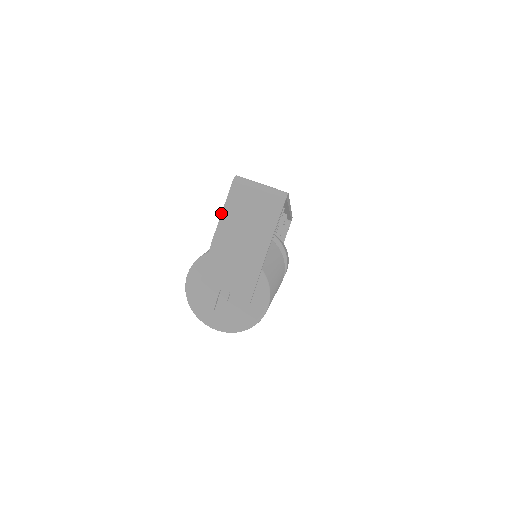
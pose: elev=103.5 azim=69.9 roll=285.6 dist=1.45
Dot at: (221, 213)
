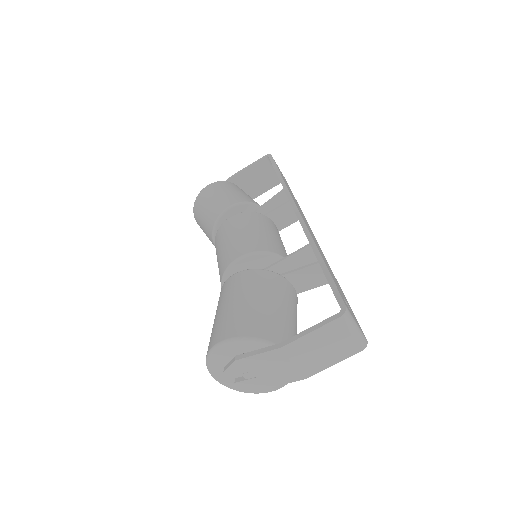
Dot at: (309, 333)
